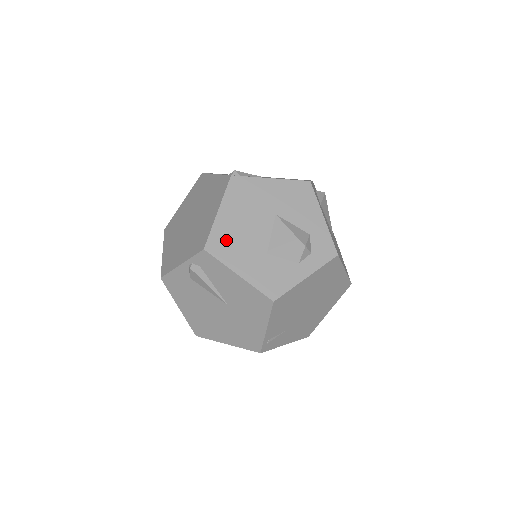
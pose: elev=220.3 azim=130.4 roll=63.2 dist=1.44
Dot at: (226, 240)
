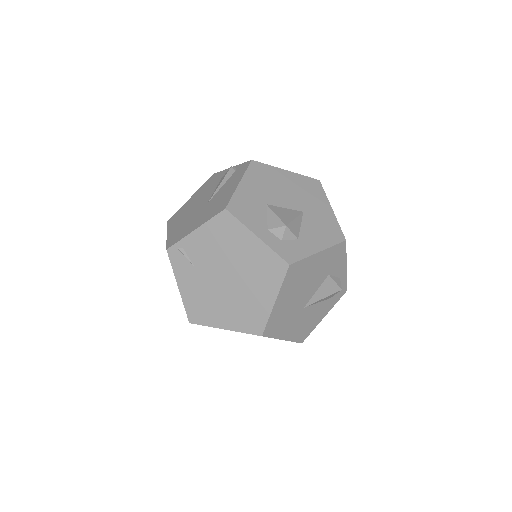
Dot at: (266, 175)
